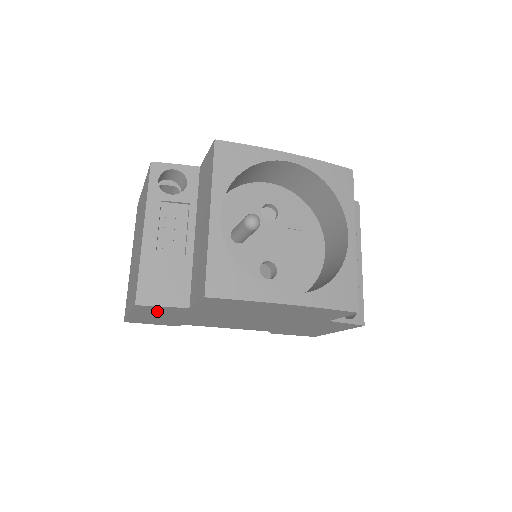
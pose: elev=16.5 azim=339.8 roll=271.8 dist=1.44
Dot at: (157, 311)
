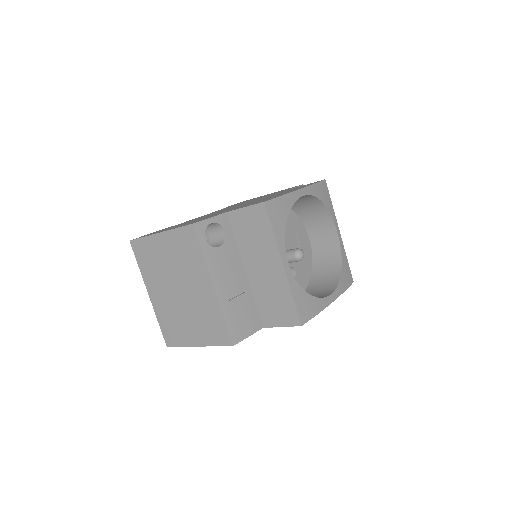
Dot at: occluded
